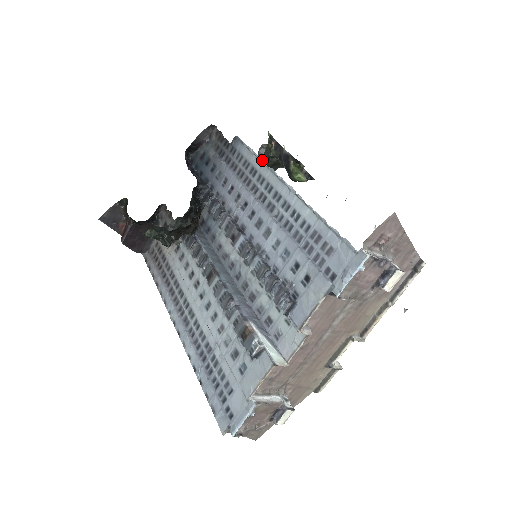
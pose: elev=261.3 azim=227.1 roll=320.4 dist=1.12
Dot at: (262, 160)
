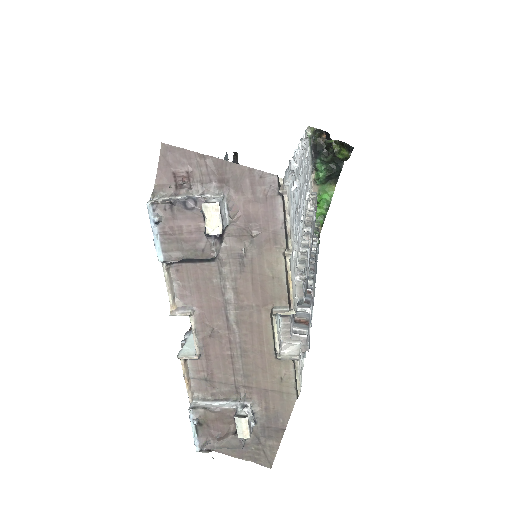
Dot at: occluded
